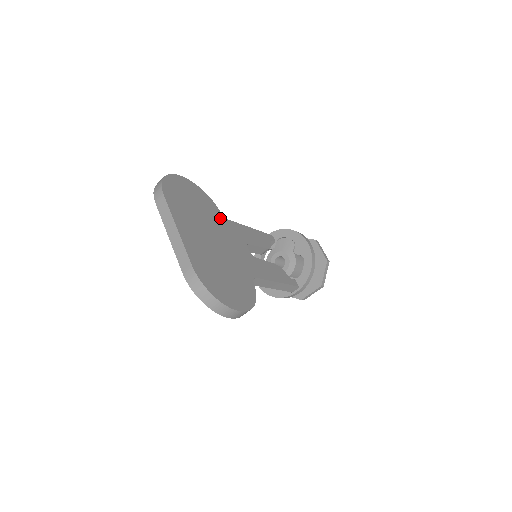
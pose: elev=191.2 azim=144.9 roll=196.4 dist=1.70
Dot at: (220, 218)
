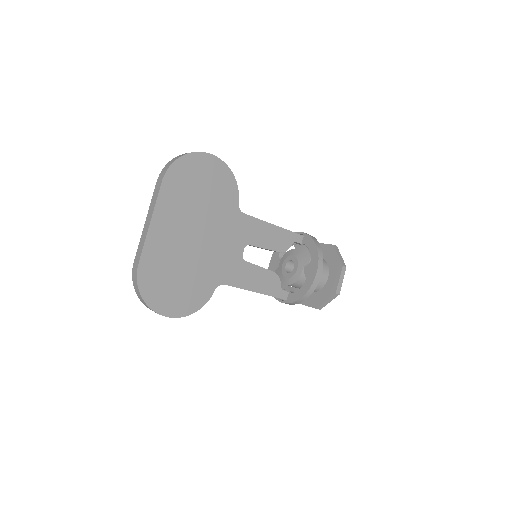
Dot at: (231, 211)
